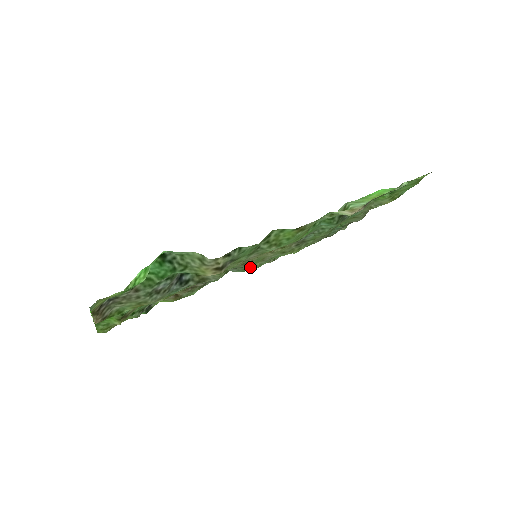
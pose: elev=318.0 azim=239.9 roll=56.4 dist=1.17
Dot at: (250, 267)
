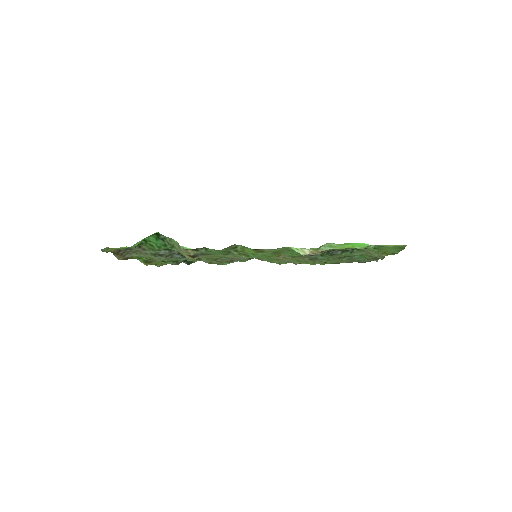
Dot at: occluded
